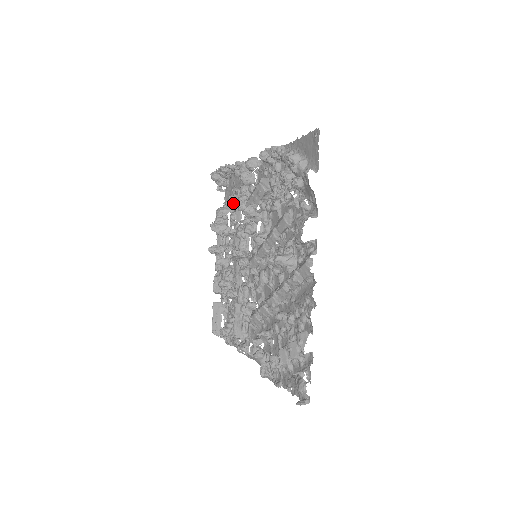
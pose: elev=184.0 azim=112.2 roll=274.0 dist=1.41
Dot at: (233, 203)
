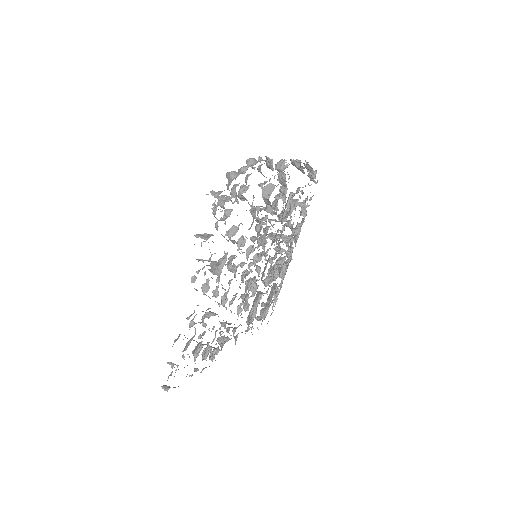
Dot at: occluded
